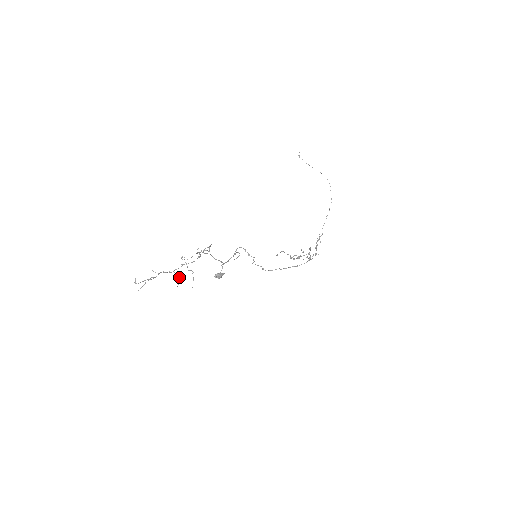
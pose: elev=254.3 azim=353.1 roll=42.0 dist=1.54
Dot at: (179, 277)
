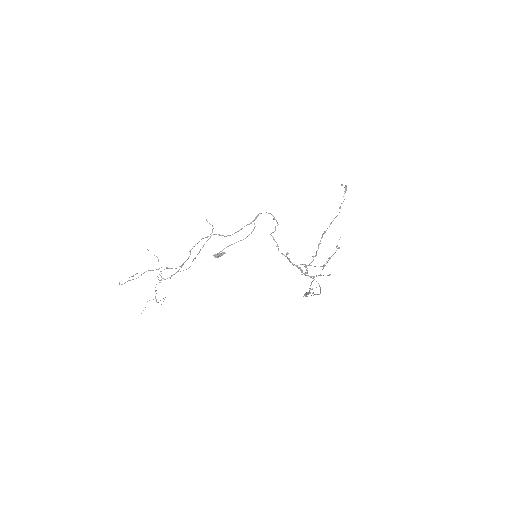
Dot at: occluded
